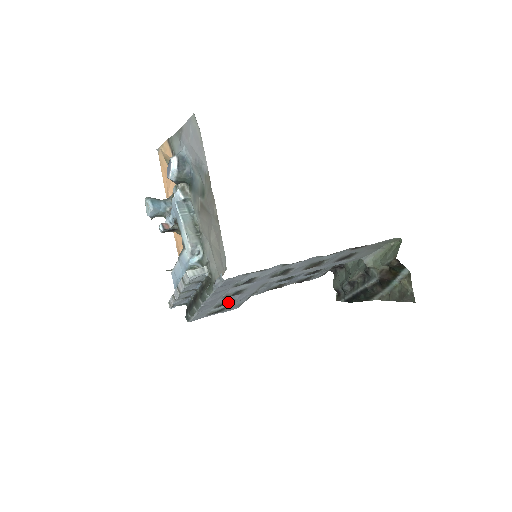
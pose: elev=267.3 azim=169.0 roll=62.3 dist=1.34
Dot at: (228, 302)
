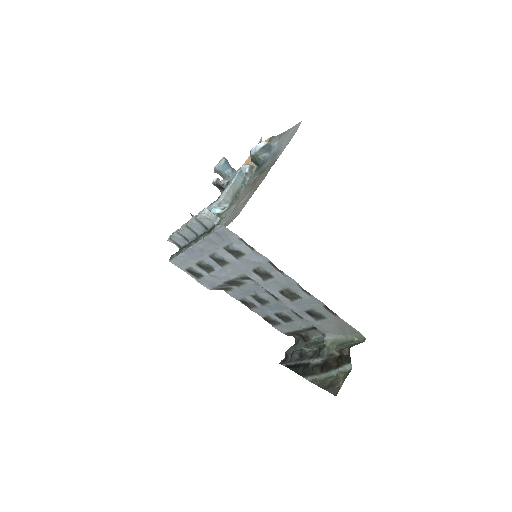
Dot at: (208, 269)
